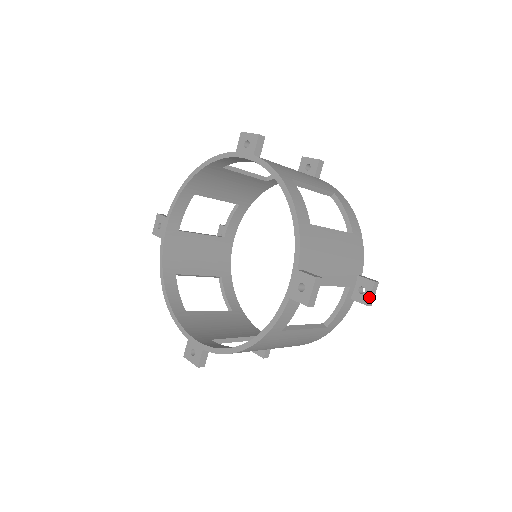
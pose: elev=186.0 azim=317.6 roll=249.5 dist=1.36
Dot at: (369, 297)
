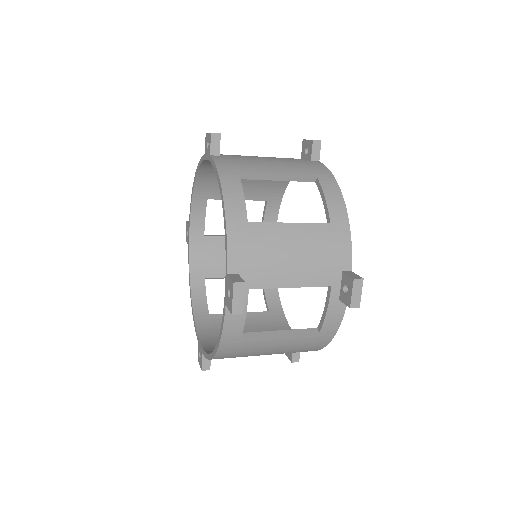
Dot at: (350, 298)
